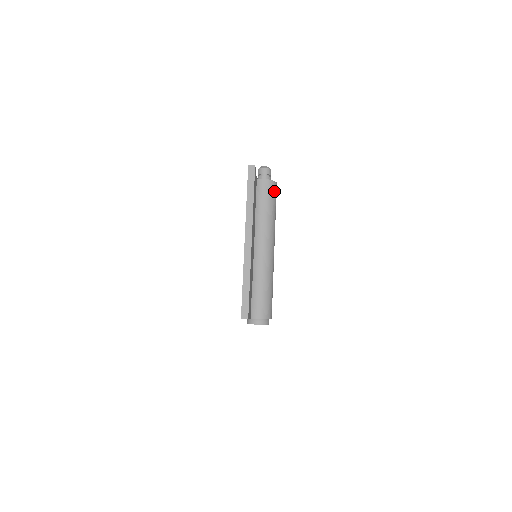
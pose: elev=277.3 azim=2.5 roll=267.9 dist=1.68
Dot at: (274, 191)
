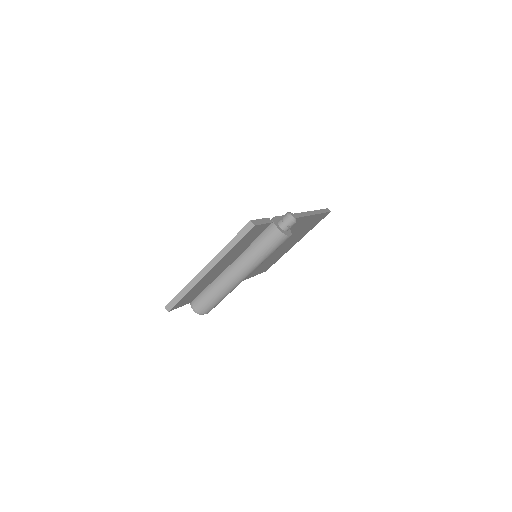
Dot at: (279, 241)
